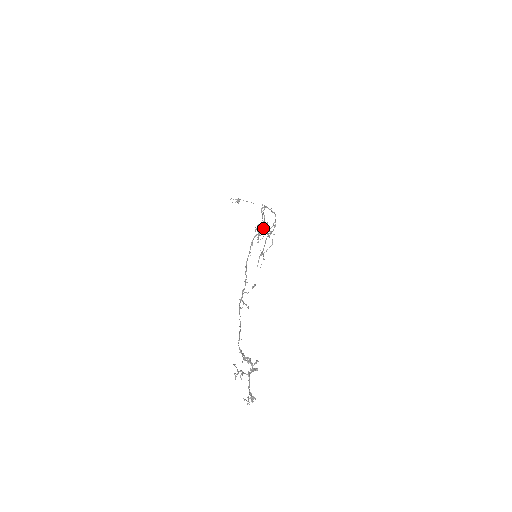
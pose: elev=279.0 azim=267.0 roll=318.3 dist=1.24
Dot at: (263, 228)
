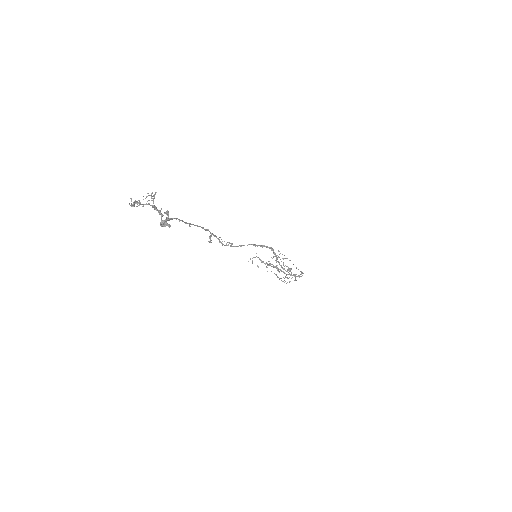
Dot at: (283, 277)
